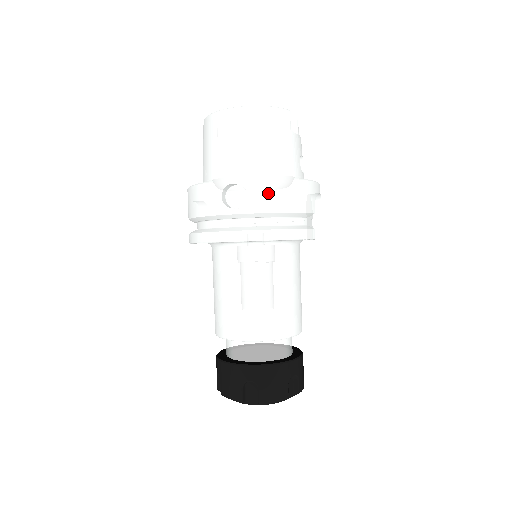
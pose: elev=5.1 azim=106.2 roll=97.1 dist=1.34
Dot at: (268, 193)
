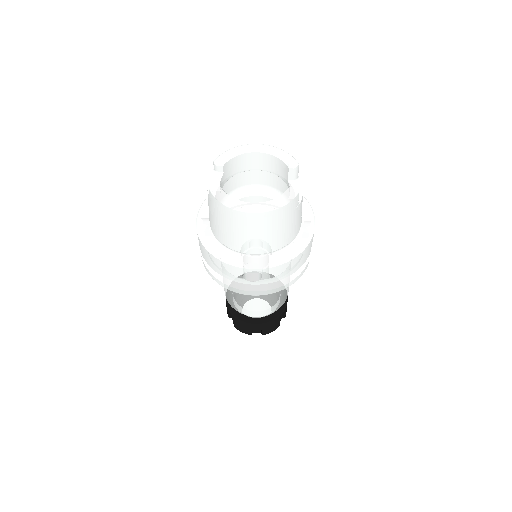
Dot at: (281, 271)
